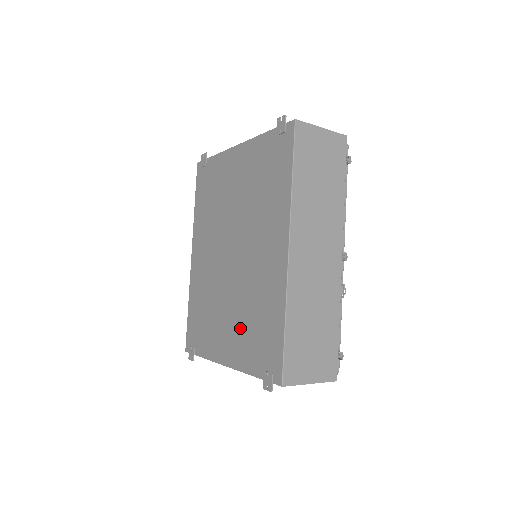
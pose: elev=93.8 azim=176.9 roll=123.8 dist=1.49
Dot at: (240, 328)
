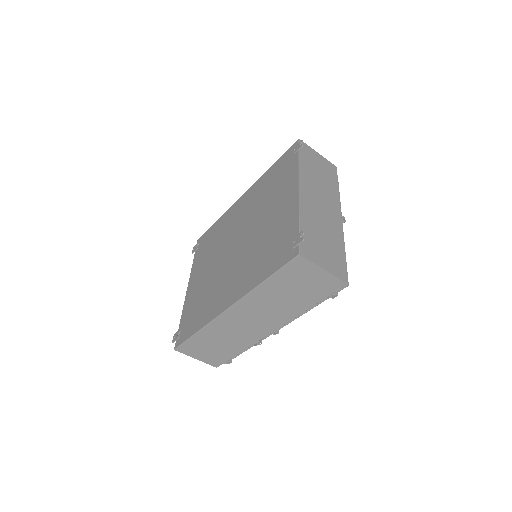
Dot at: (200, 289)
